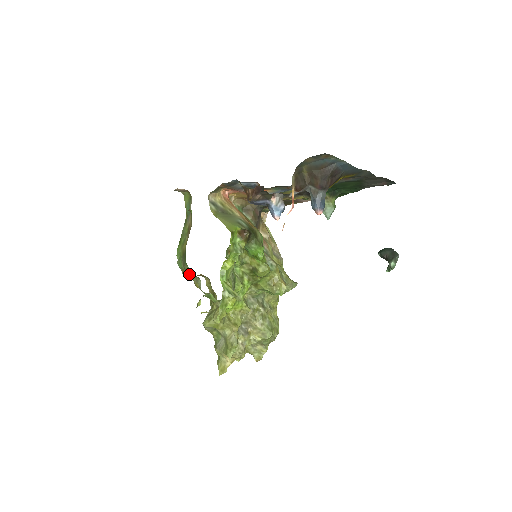
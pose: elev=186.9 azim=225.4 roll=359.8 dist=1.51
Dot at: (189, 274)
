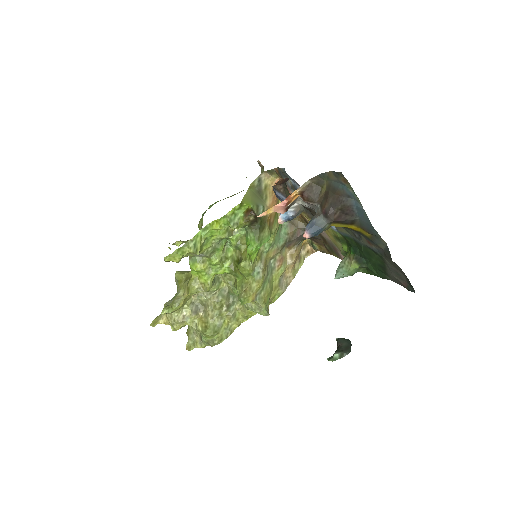
Dot at: (200, 223)
